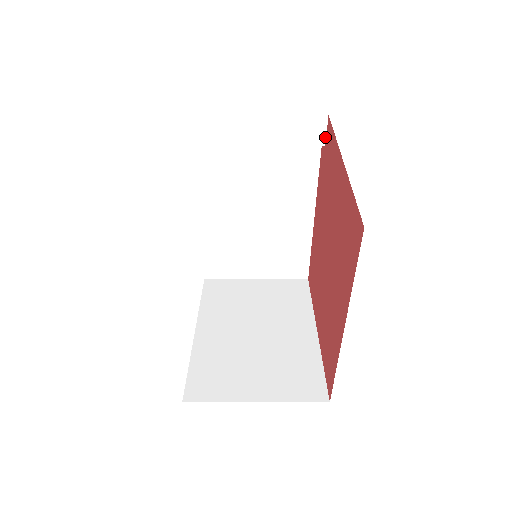
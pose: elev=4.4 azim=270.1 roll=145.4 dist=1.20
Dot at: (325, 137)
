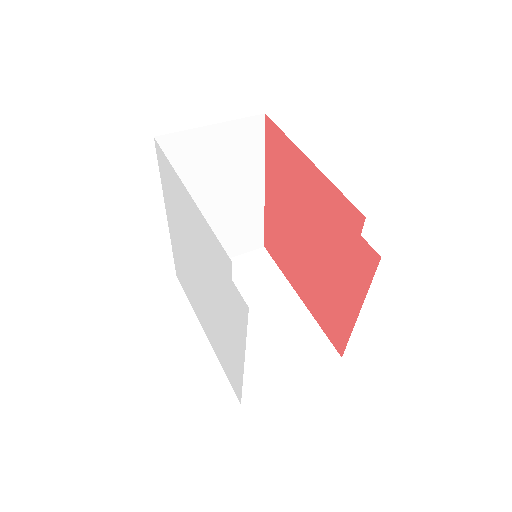
Dot at: (366, 242)
